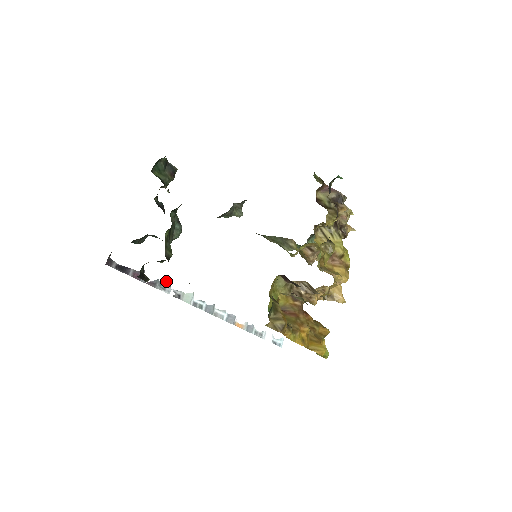
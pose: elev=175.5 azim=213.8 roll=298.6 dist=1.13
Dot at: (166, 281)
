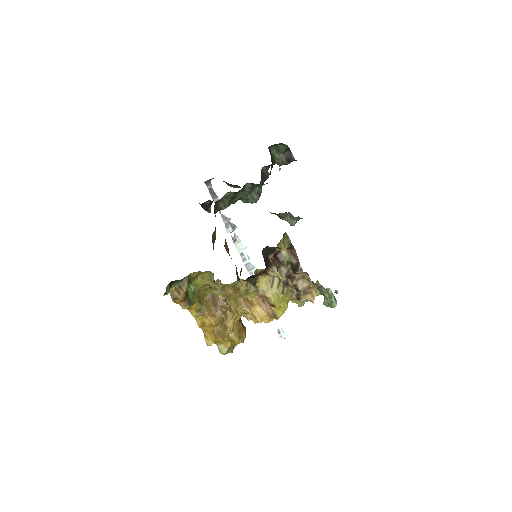
Dot at: (234, 224)
